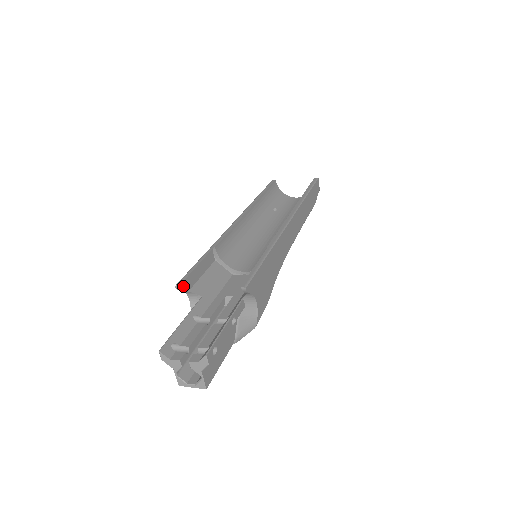
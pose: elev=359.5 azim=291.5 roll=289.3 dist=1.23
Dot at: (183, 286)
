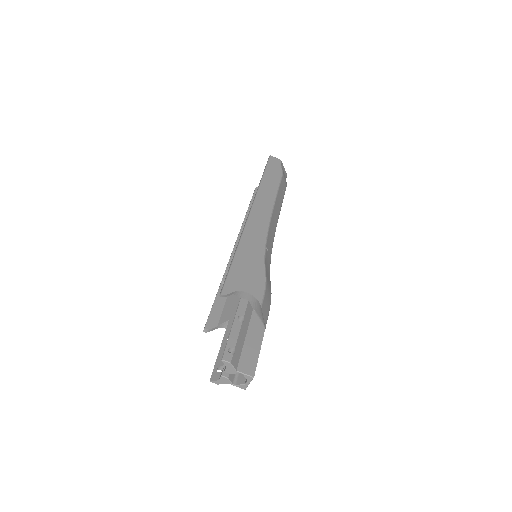
Dot at: (209, 327)
